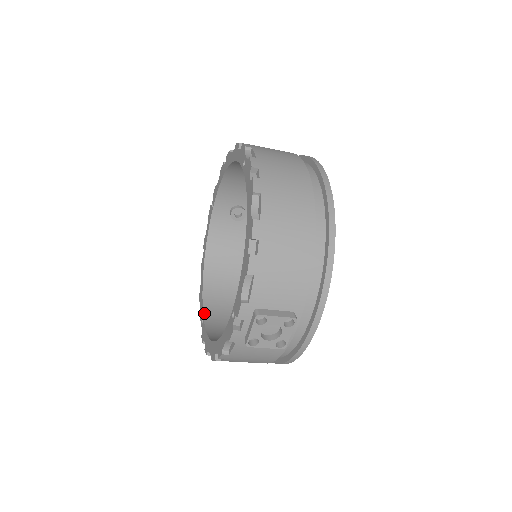
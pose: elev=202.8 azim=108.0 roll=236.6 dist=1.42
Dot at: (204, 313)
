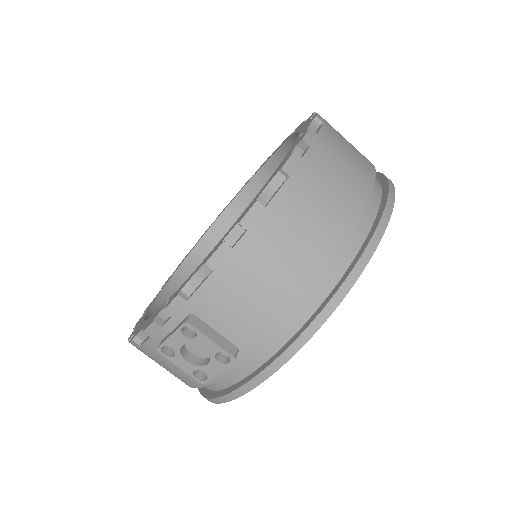
Dot at: (168, 283)
